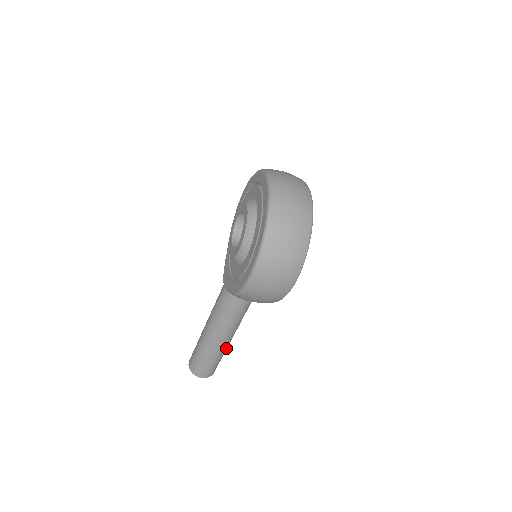
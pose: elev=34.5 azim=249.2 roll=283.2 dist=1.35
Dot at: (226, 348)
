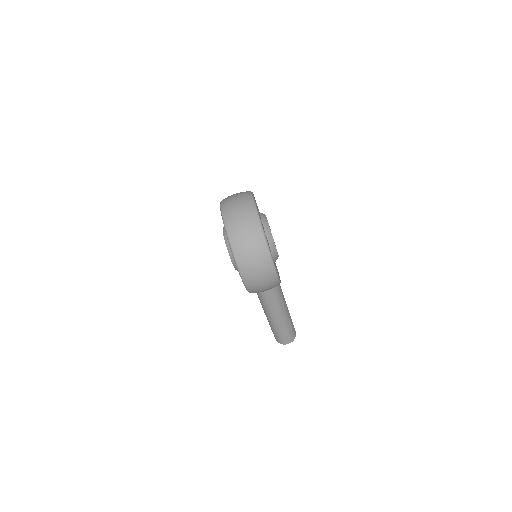
Dot at: (288, 318)
